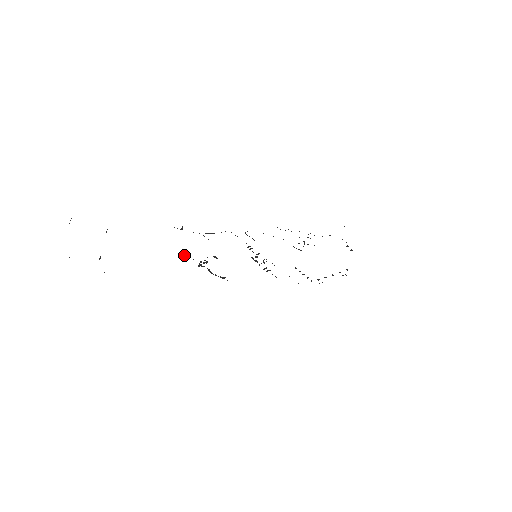
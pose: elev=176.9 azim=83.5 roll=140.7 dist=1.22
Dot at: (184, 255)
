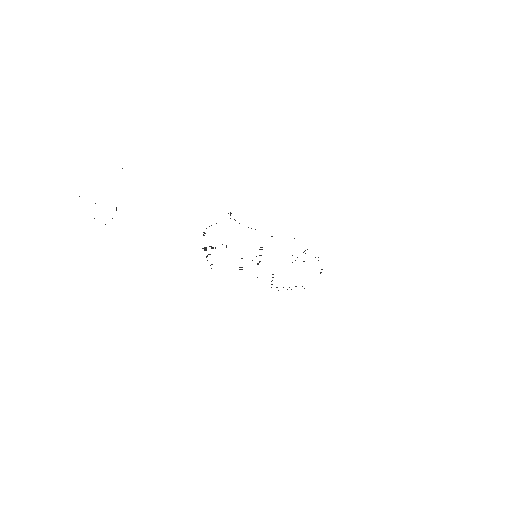
Dot at: occluded
